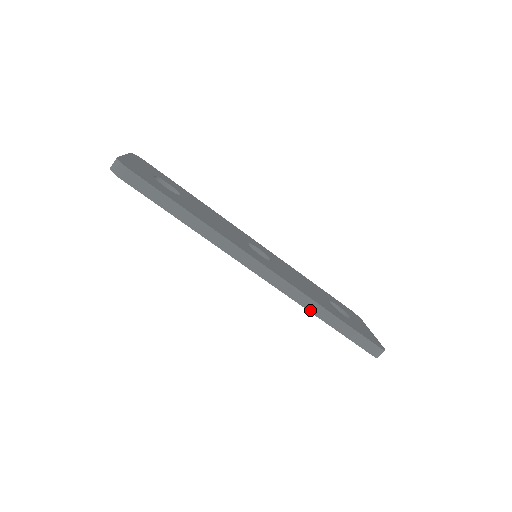
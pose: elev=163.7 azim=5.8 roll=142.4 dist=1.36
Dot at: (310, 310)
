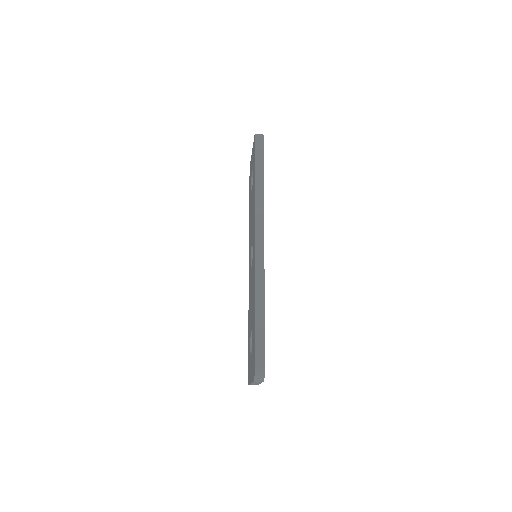
Dot at: (256, 294)
